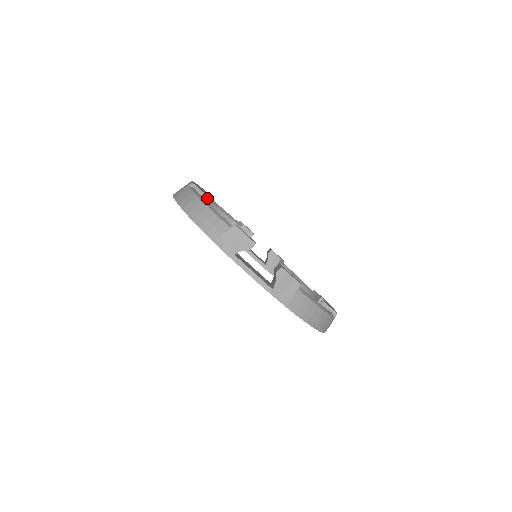
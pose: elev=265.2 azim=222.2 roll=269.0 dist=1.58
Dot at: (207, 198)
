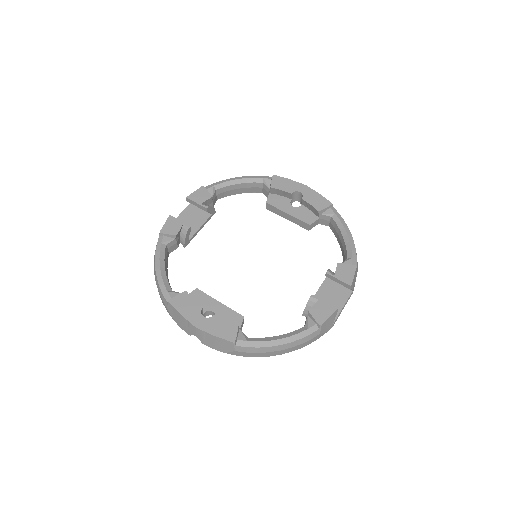
Dot at: (190, 299)
